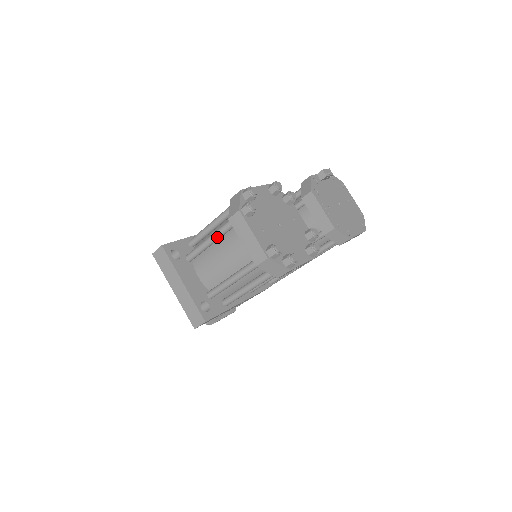
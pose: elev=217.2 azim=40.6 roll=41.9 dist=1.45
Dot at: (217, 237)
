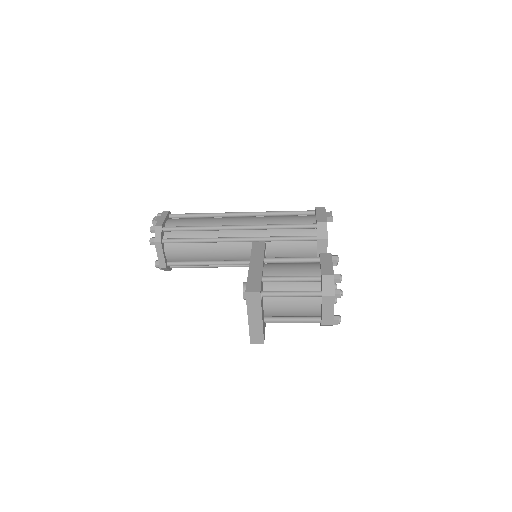
Dot at: (301, 296)
